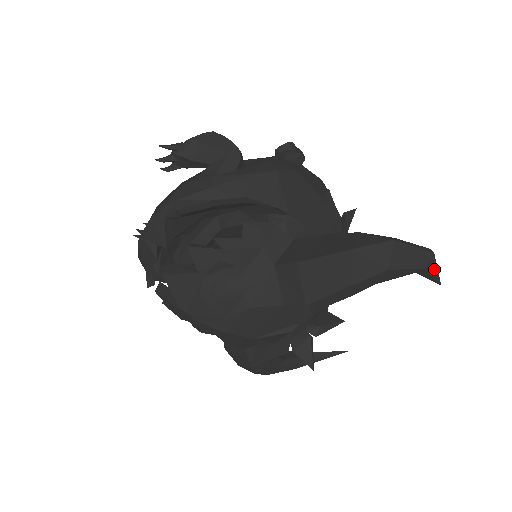
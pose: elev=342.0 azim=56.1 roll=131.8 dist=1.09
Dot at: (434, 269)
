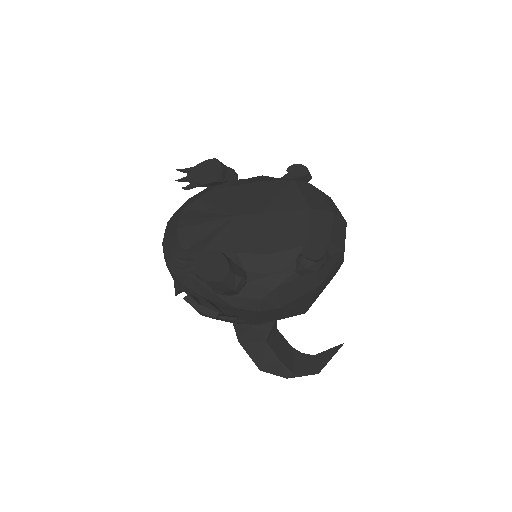
Dot at: (326, 361)
